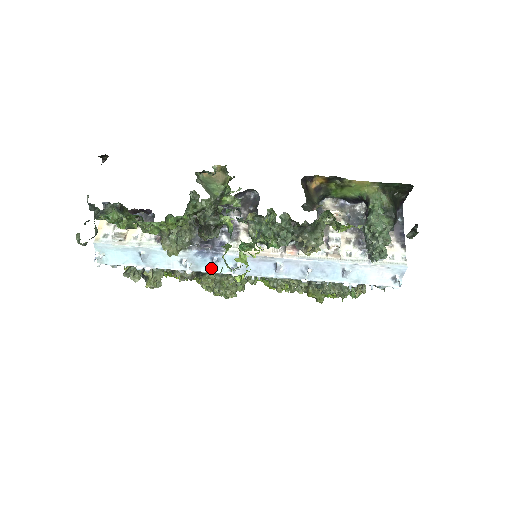
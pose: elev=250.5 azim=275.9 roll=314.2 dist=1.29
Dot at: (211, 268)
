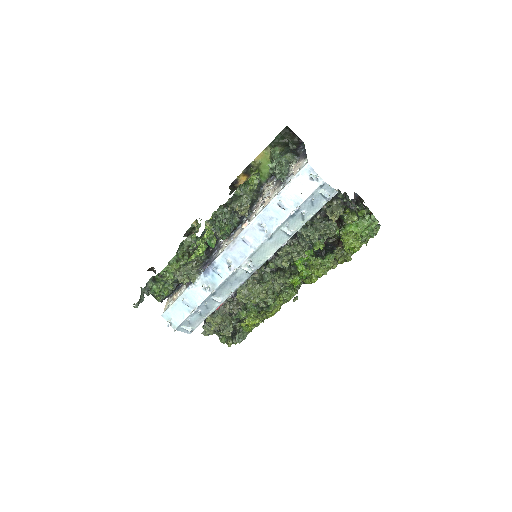
Dot at: (221, 278)
